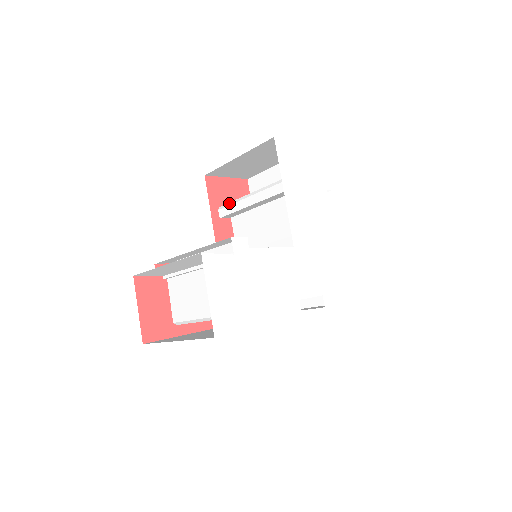
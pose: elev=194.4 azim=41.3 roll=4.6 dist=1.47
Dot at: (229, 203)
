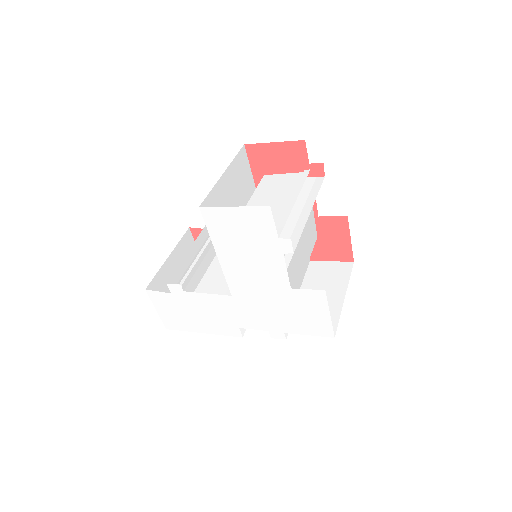
Dot at: (257, 186)
